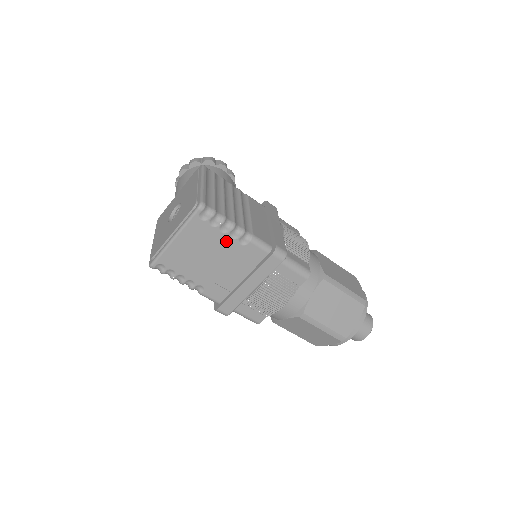
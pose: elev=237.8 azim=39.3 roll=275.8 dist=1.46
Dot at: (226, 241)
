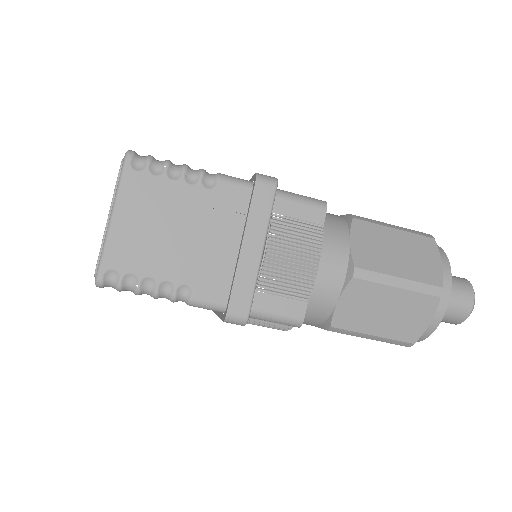
Dot at: (185, 192)
